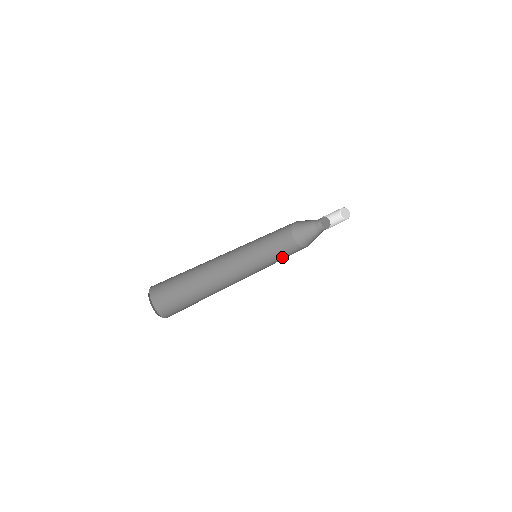
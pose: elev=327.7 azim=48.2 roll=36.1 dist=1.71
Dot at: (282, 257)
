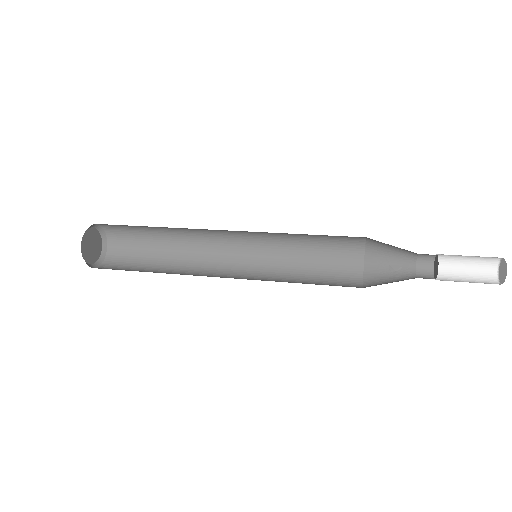
Dot at: (309, 283)
